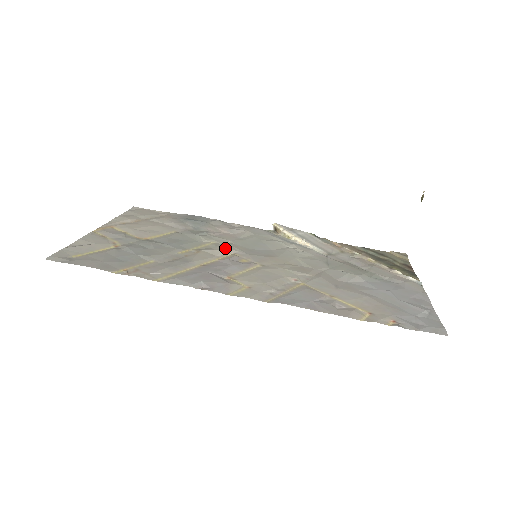
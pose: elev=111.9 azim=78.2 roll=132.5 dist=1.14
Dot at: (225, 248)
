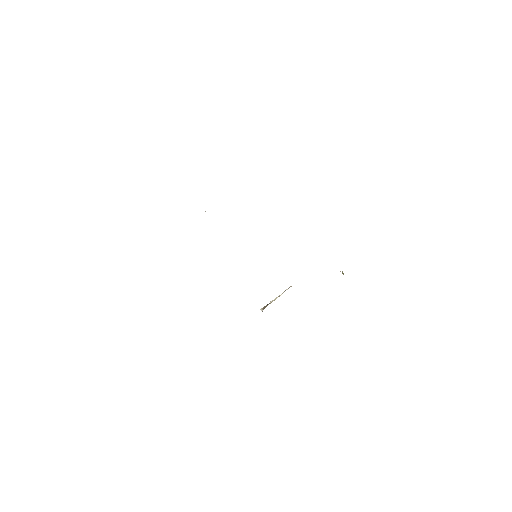
Dot at: occluded
